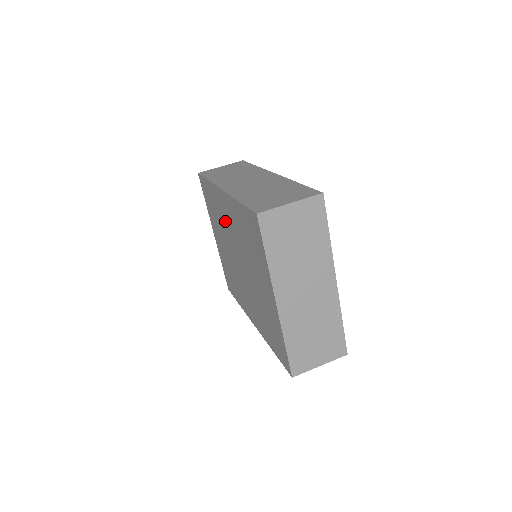
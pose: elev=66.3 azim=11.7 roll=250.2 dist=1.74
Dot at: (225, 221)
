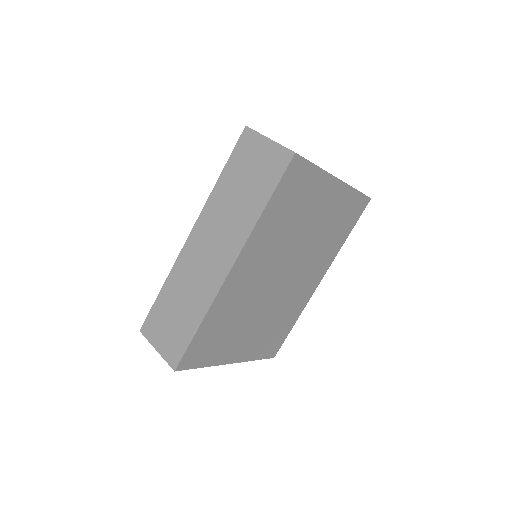
Dot at: occluded
